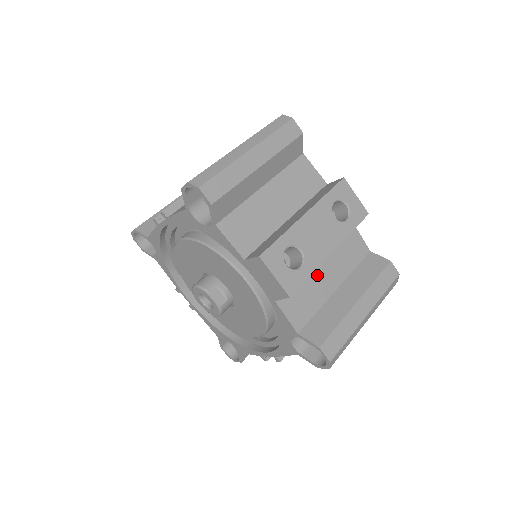
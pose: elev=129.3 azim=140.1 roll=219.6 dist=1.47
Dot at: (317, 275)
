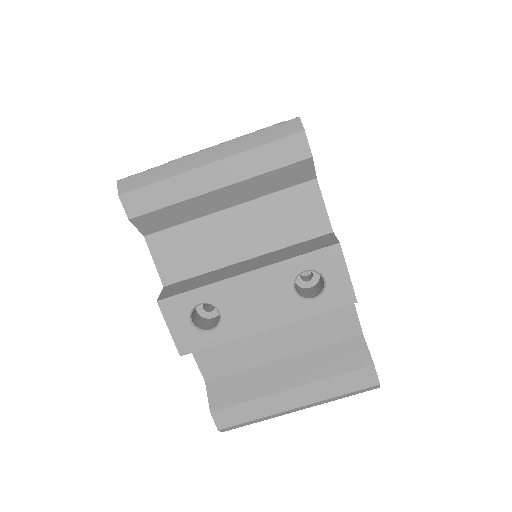
Dot at: (260, 335)
